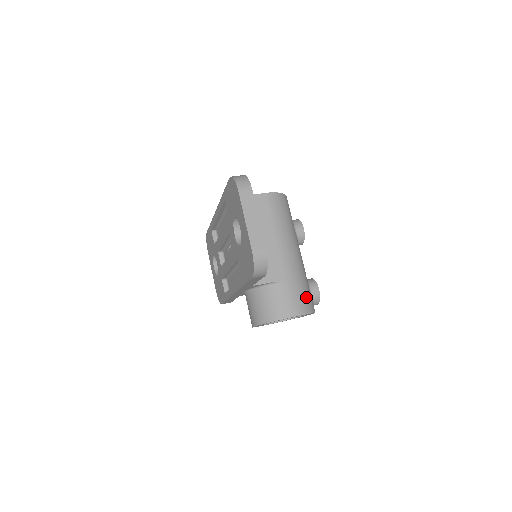
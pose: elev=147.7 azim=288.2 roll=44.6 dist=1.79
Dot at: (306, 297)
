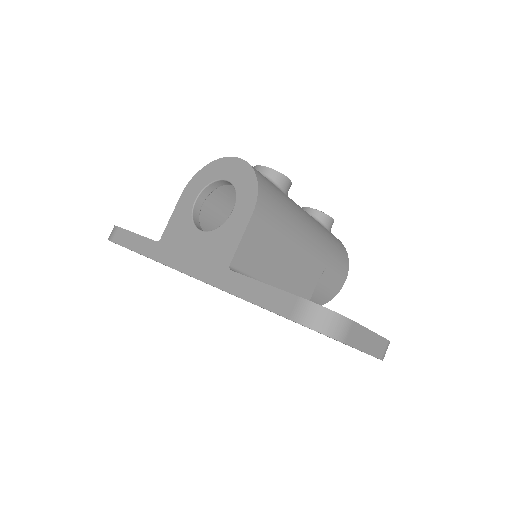
Dot at: (339, 249)
